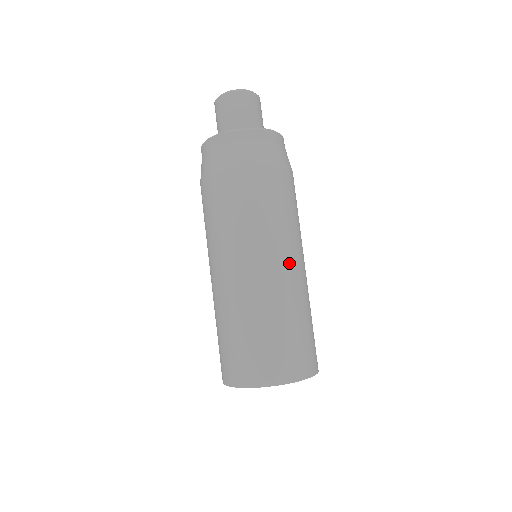
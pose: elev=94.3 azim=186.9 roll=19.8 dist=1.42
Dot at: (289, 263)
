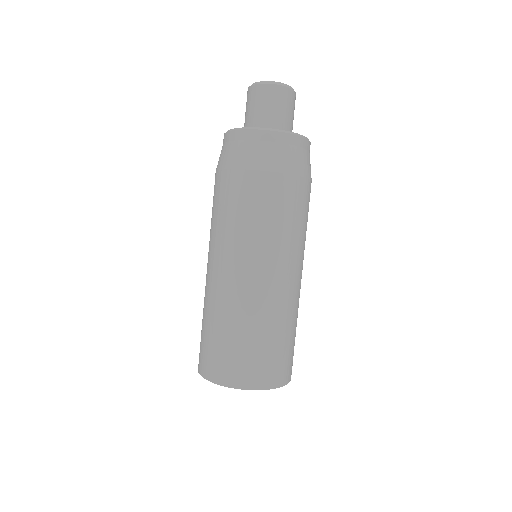
Dot at: (291, 276)
